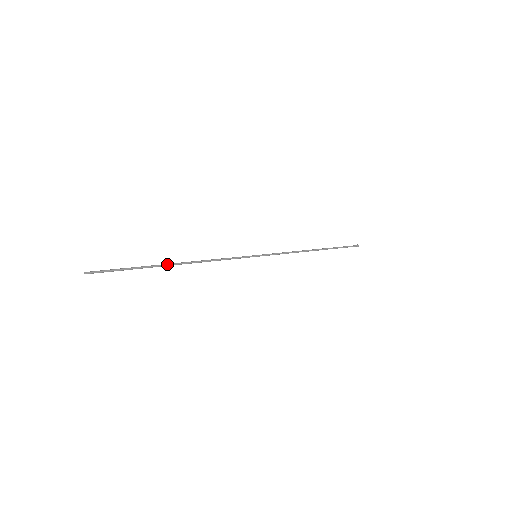
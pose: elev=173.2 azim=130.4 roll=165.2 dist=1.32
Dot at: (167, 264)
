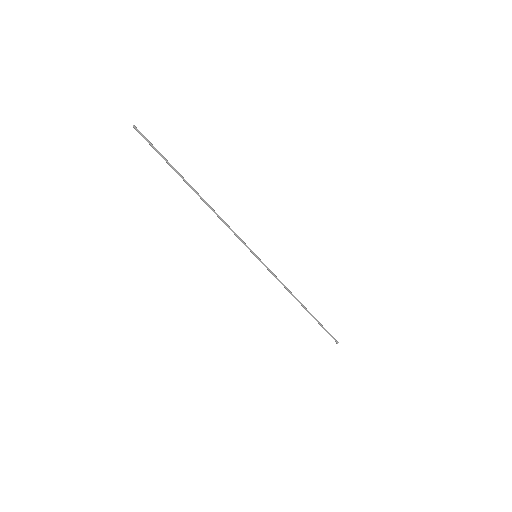
Dot at: (190, 185)
